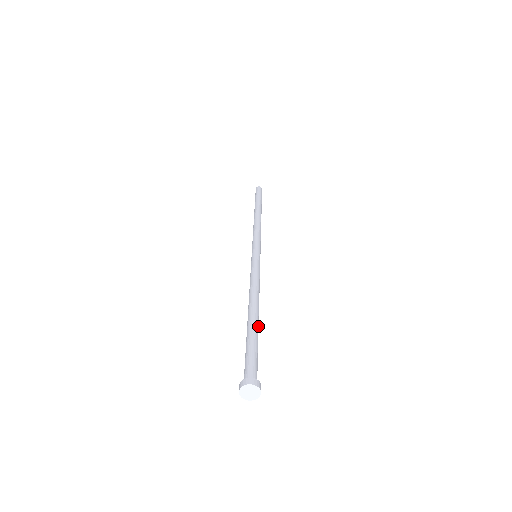
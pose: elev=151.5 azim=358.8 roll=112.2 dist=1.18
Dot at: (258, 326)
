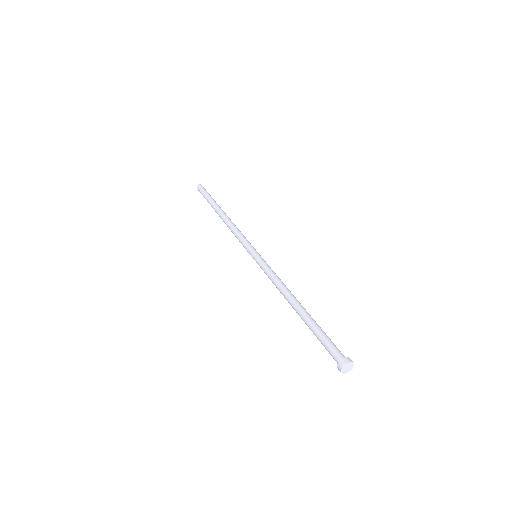
Dot at: (309, 315)
